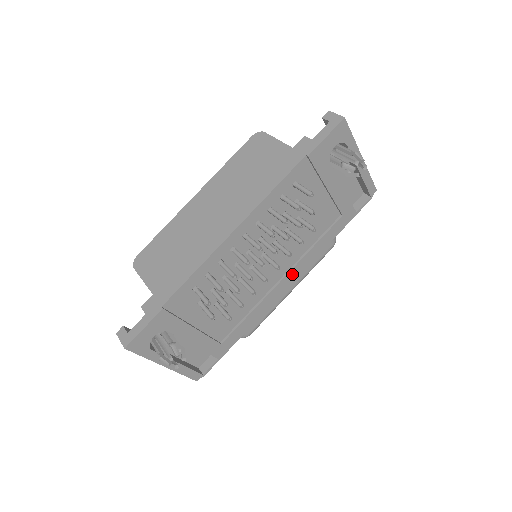
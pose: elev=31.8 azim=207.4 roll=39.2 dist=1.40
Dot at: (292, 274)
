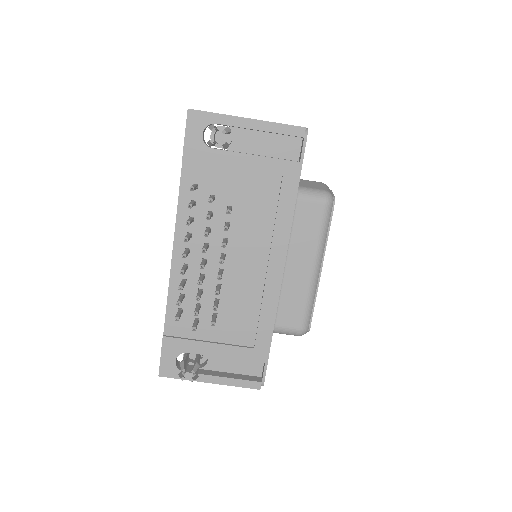
Dot at: (276, 256)
